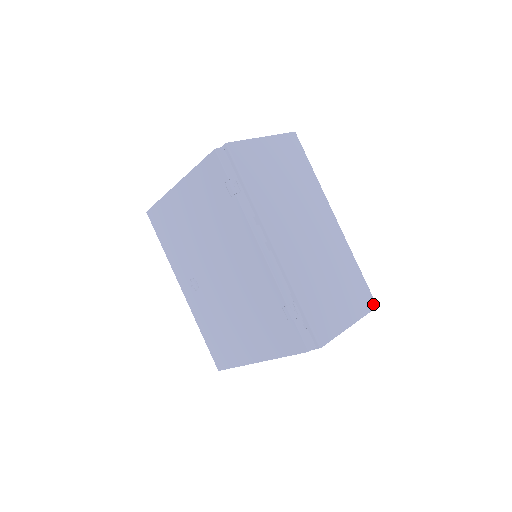
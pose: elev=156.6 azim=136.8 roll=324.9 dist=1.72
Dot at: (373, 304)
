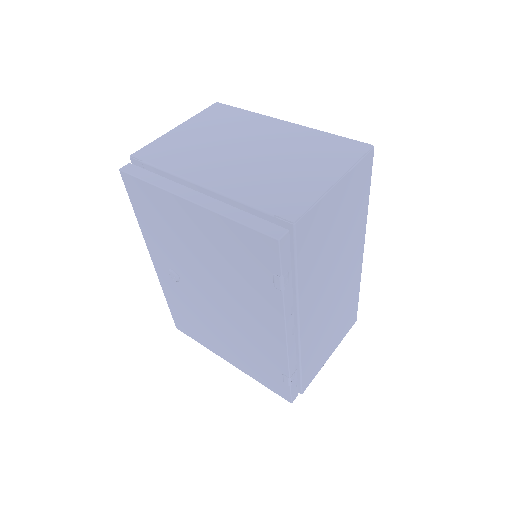
Dot at: (354, 321)
